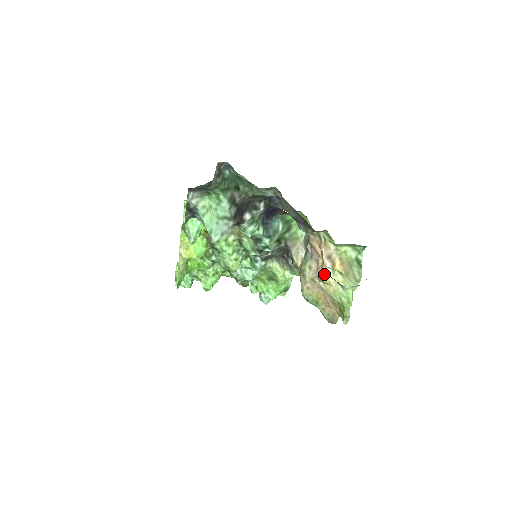
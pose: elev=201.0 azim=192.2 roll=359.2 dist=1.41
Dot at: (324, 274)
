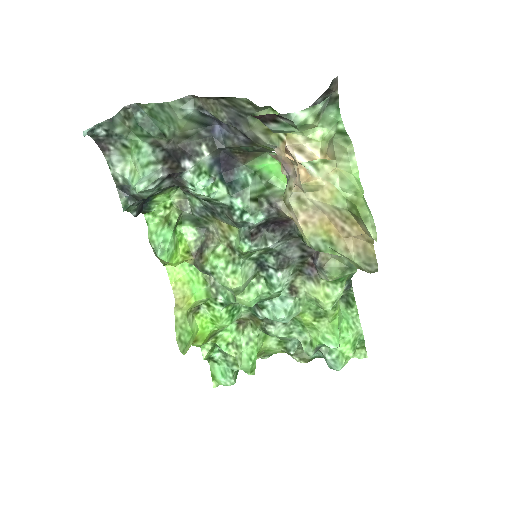
Dot at: (304, 176)
